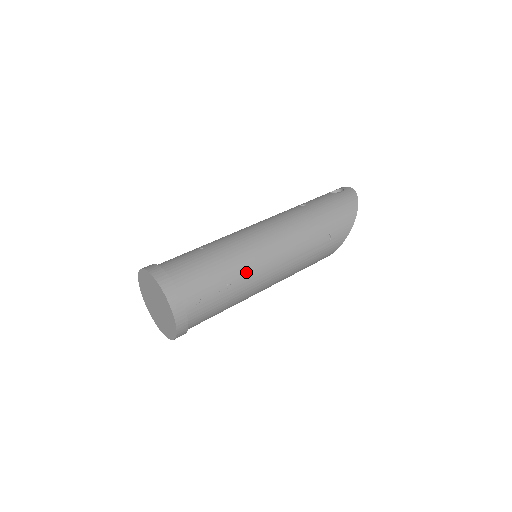
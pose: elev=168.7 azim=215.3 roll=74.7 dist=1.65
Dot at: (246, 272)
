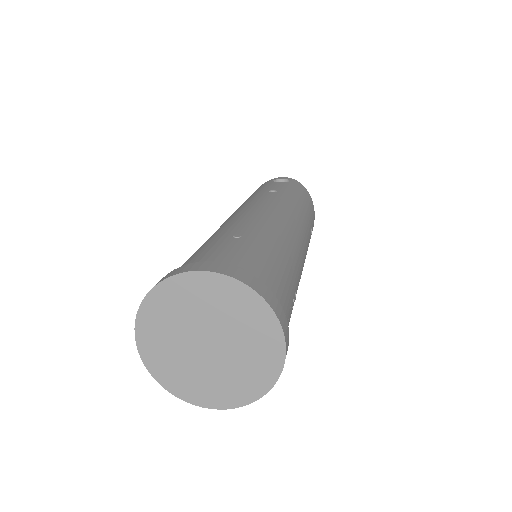
Dot at: (298, 273)
